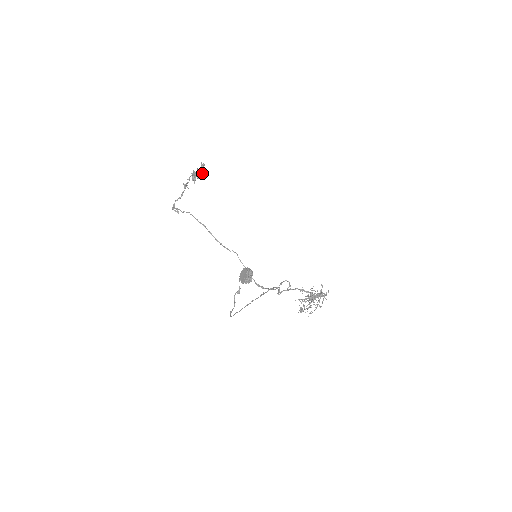
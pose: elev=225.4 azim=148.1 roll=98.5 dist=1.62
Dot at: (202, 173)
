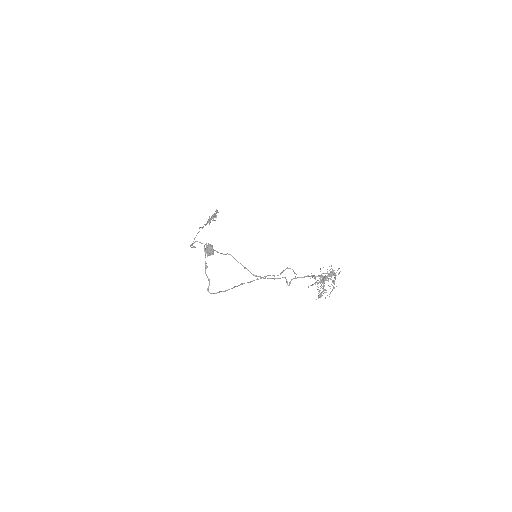
Dot at: (215, 216)
